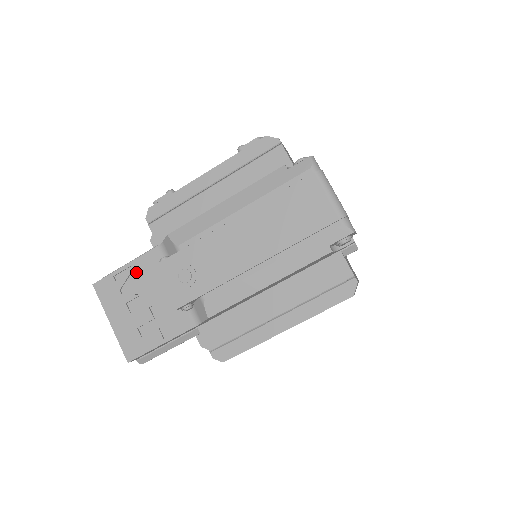
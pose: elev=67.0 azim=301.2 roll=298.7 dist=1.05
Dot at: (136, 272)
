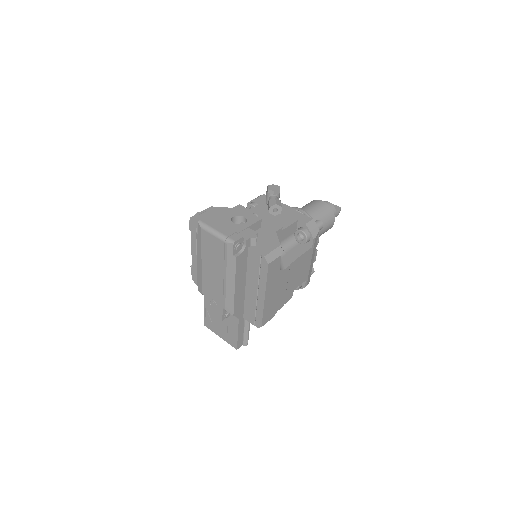
Dot at: occluded
